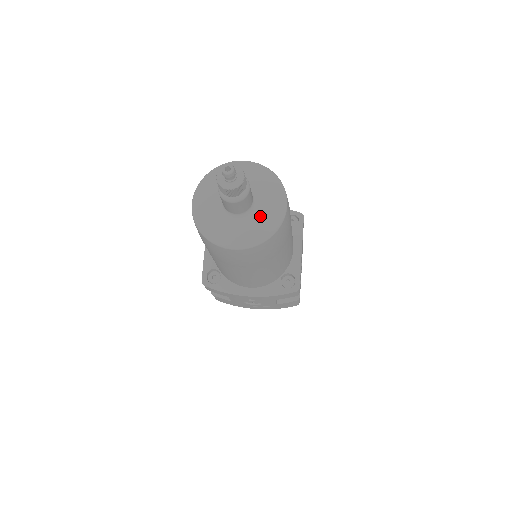
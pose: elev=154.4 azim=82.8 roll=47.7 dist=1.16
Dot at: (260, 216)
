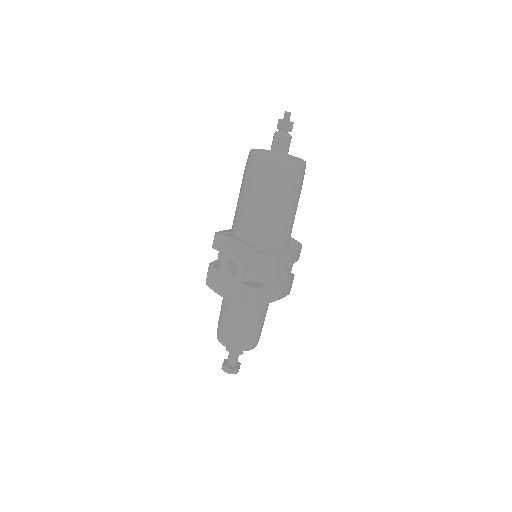
Dot at: (293, 156)
